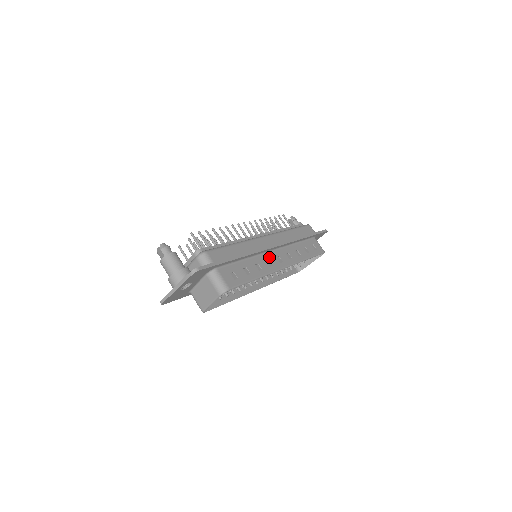
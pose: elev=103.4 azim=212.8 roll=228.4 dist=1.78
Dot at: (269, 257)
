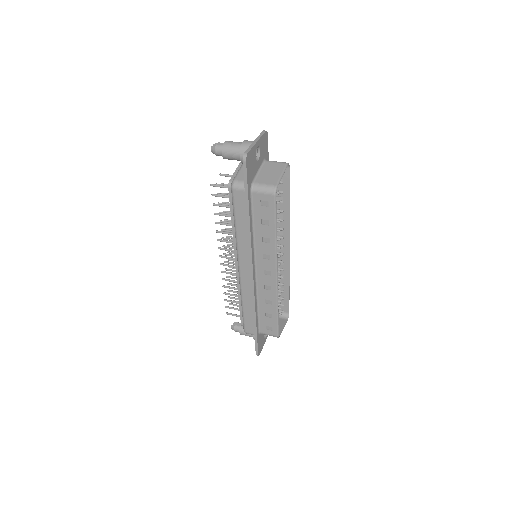
Dot at: occluded
